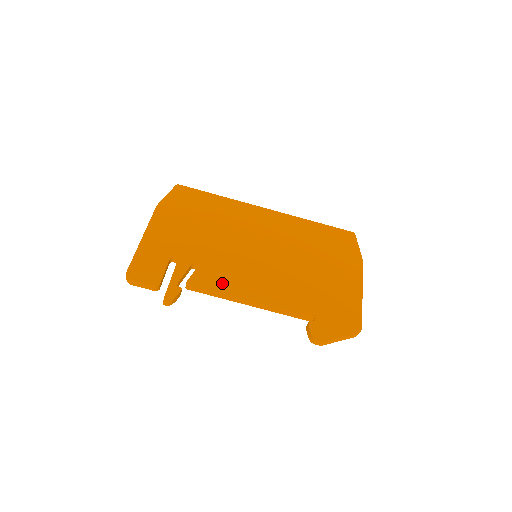
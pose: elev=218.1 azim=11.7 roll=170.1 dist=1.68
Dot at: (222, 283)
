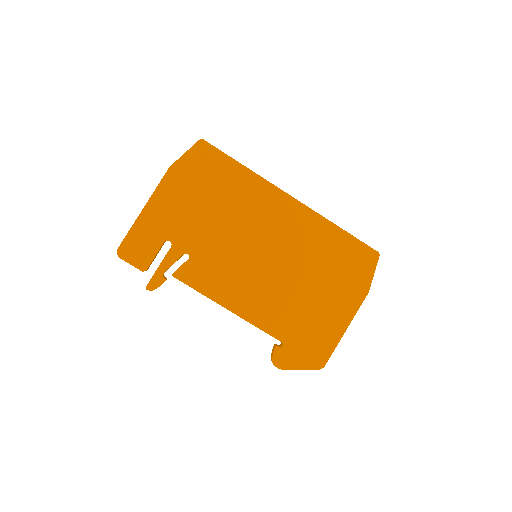
Dot at: (207, 283)
